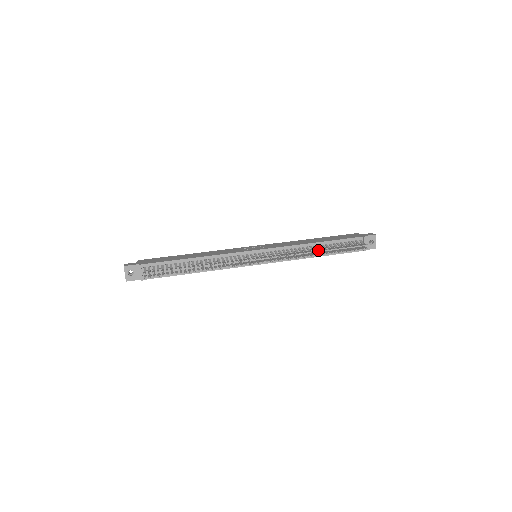
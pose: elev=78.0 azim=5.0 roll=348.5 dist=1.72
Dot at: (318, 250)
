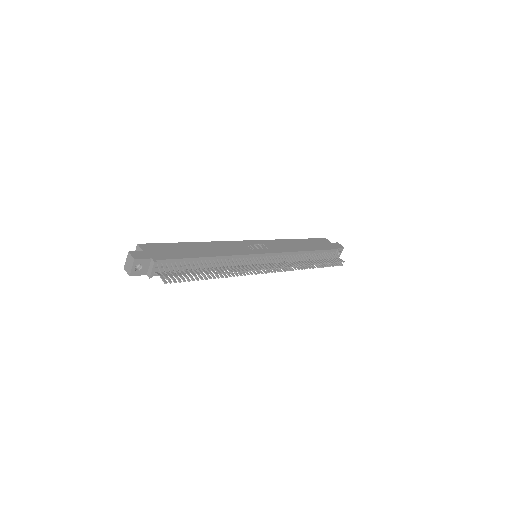
Dot at: (313, 263)
